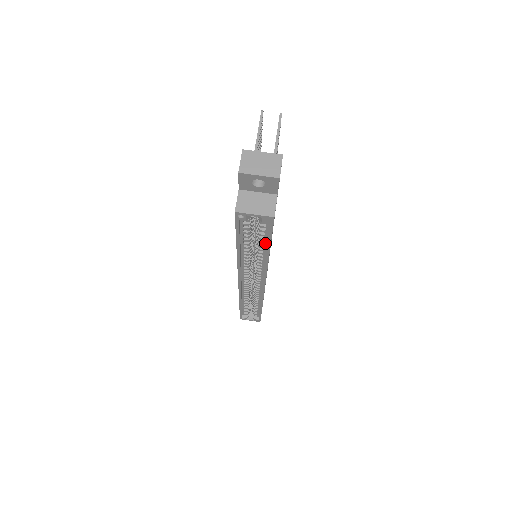
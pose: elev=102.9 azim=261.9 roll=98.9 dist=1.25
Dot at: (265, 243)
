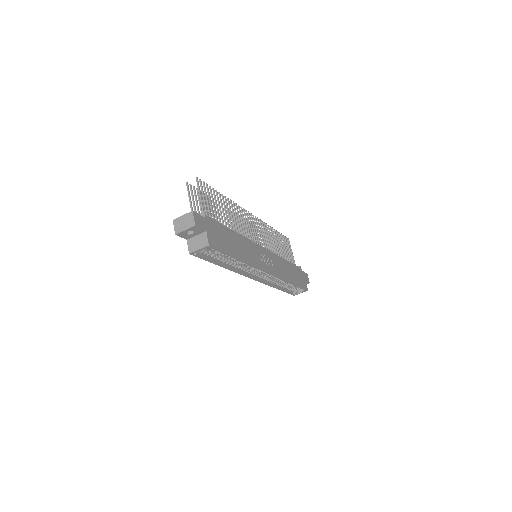
Dot at: occluded
